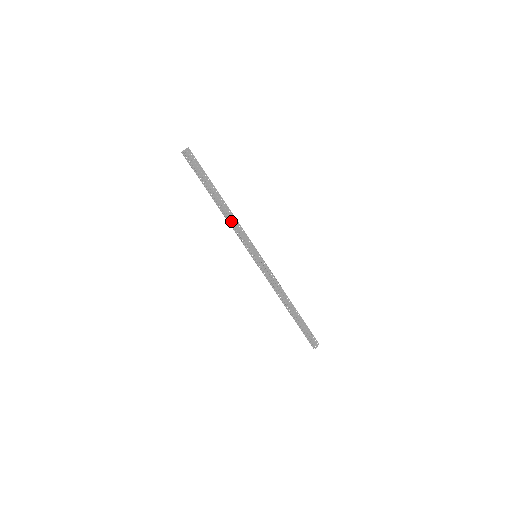
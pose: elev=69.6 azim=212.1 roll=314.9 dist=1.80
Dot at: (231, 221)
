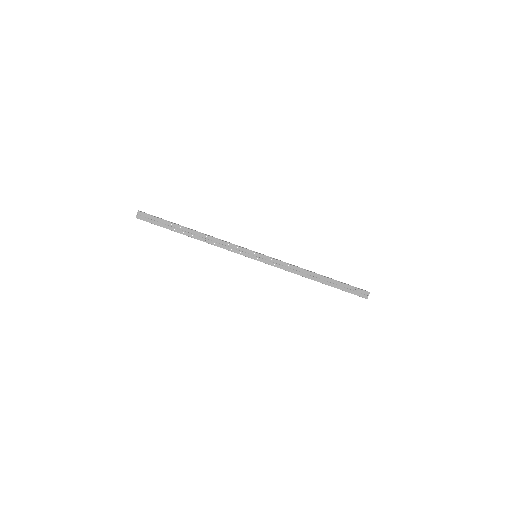
Dot at: (213, 244)
